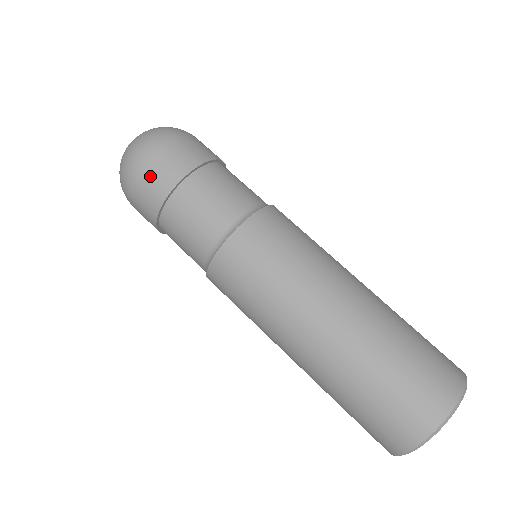
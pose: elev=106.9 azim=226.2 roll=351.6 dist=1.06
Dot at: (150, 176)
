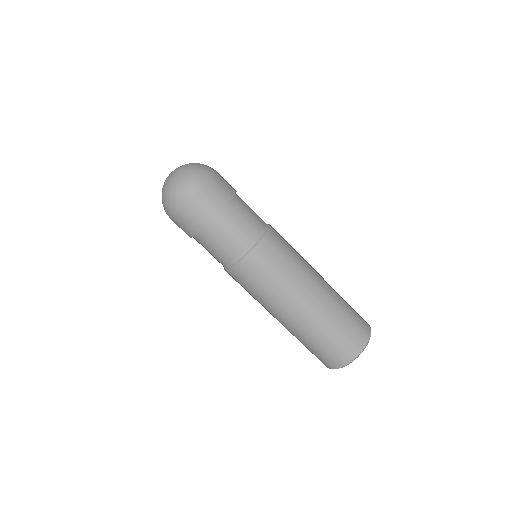
Dot at: (205, 198)
